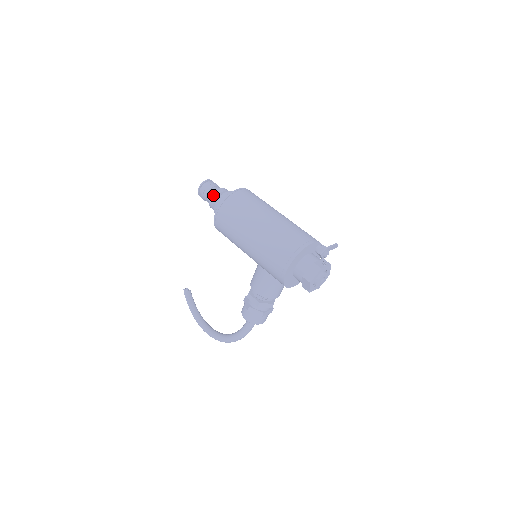
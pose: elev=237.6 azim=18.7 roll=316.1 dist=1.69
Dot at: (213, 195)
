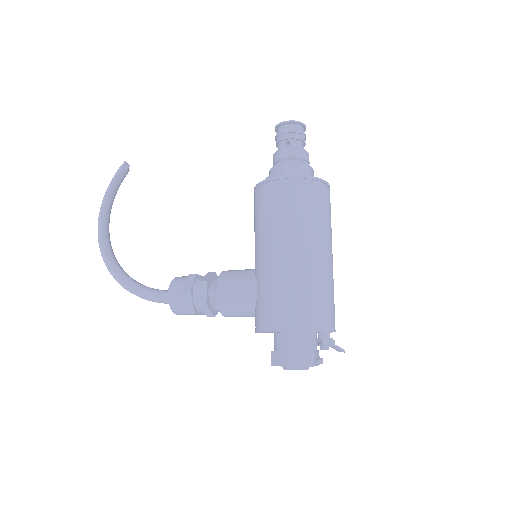
Dot at: (296, 150)
